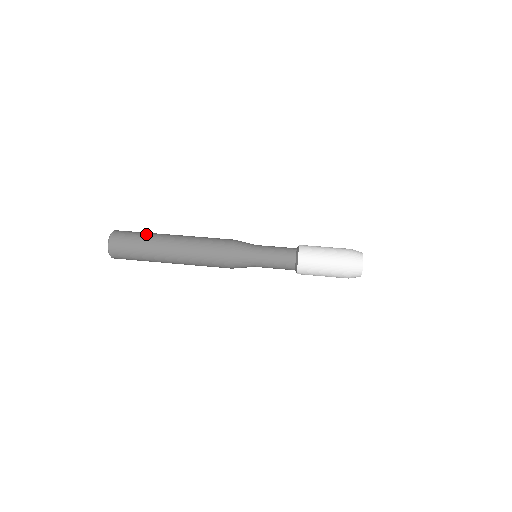
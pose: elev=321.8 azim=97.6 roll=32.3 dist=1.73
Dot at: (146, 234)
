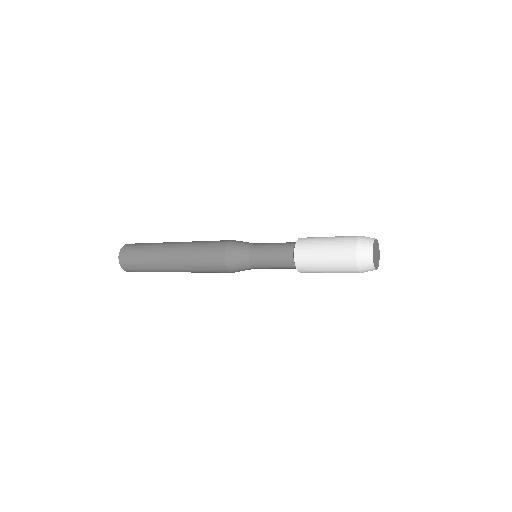
Dot at: occluded
